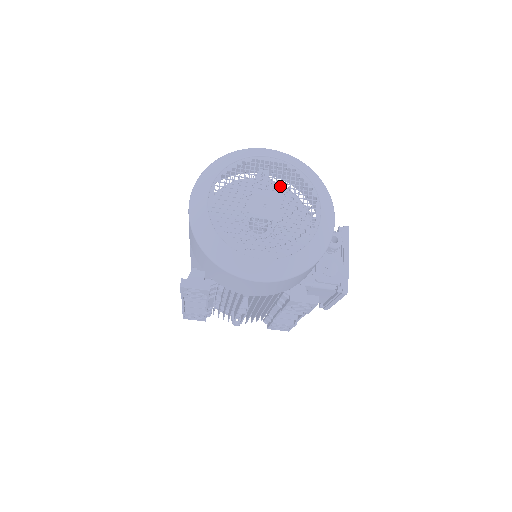
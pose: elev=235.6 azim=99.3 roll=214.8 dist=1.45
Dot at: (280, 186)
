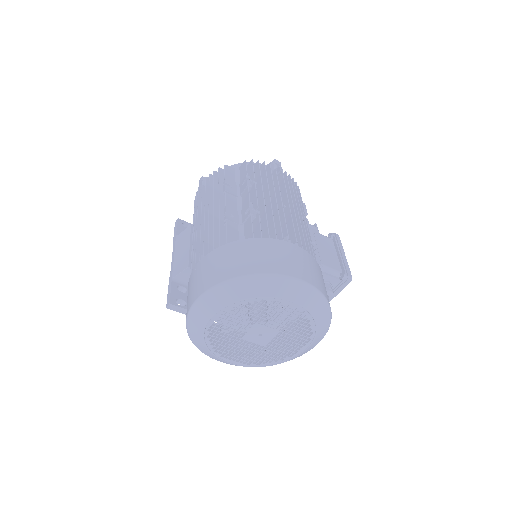
Dot at: (285, 325)
